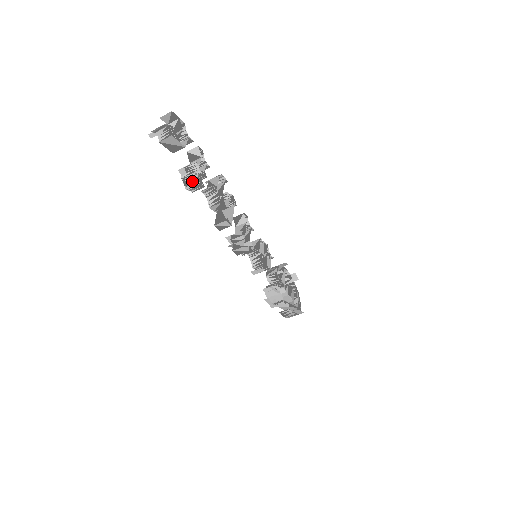
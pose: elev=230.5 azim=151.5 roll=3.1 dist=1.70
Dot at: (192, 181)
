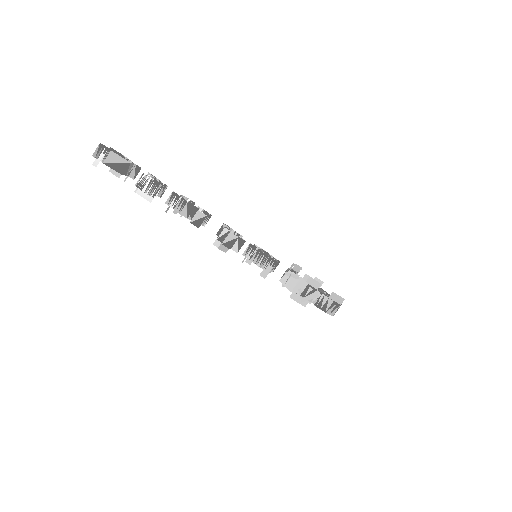
Dot at: (146, 182)
